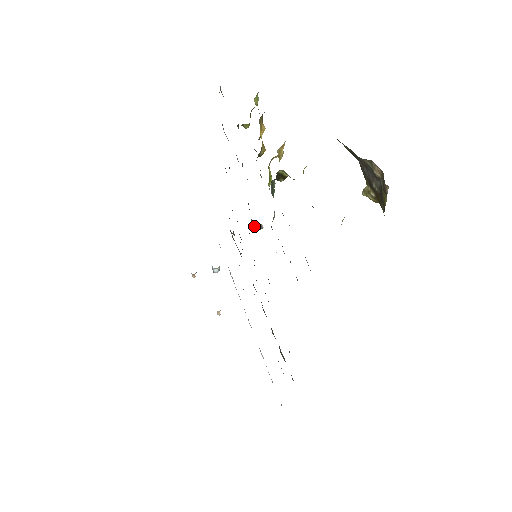
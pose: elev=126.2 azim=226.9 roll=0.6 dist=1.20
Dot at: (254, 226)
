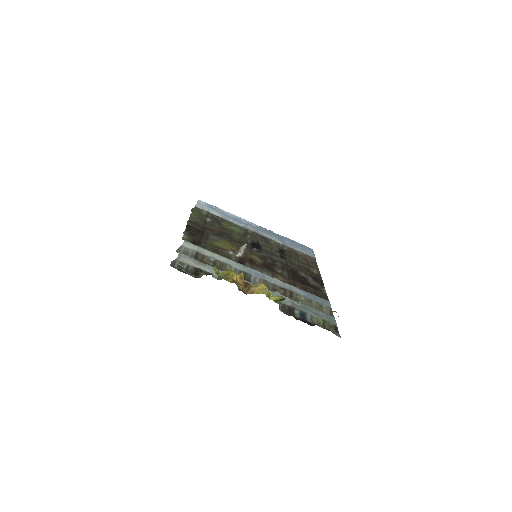
Dot at: (244, 254)
